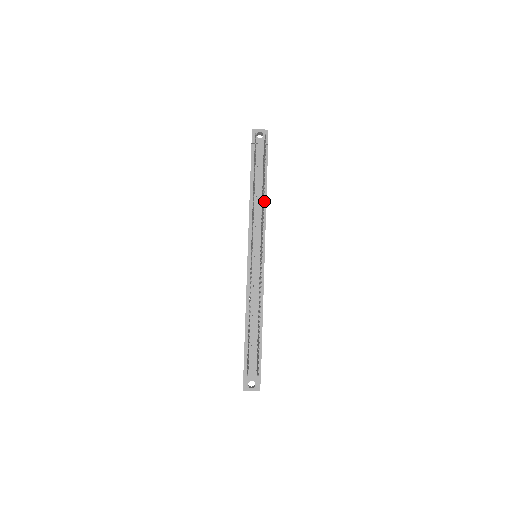
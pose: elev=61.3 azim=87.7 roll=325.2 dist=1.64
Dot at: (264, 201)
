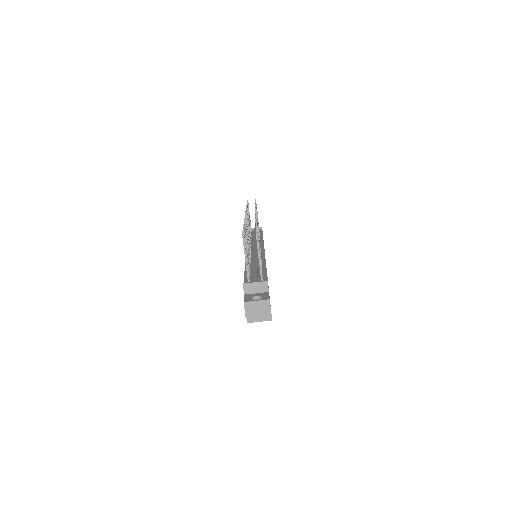
Dot at: (261, 238)
